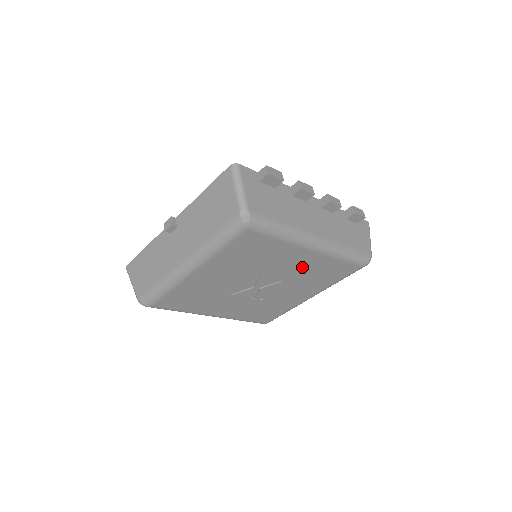
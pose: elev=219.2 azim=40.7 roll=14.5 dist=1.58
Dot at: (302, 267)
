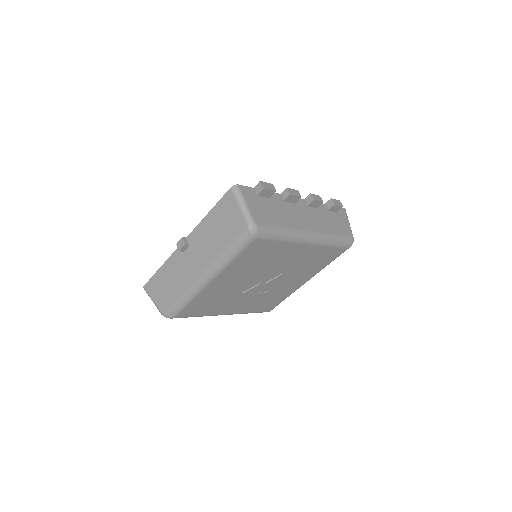
Dot at: (299, 259)
